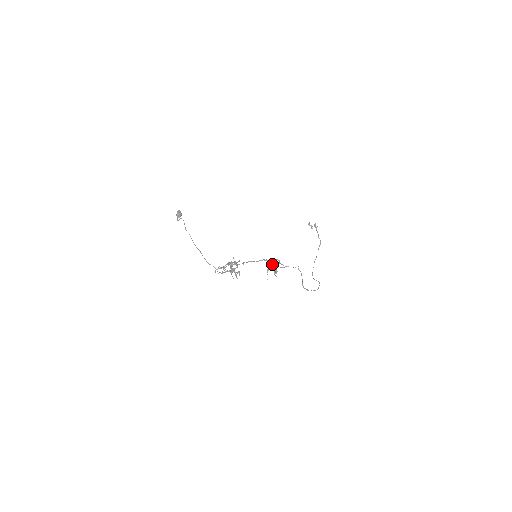
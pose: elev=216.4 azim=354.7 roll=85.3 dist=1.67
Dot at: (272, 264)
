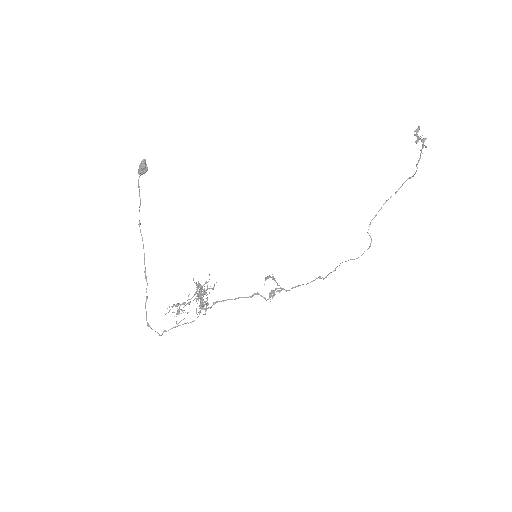
Dot at: (273, 279)
